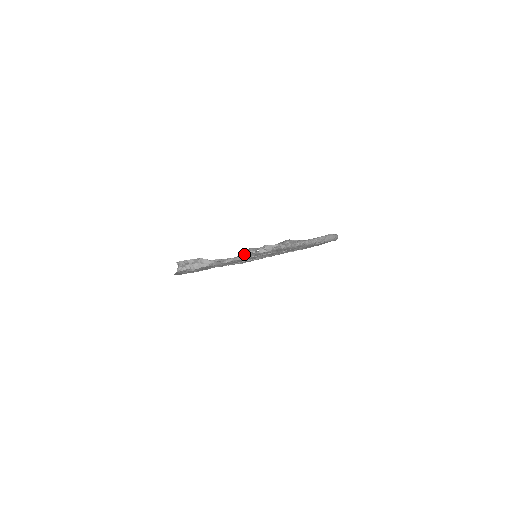
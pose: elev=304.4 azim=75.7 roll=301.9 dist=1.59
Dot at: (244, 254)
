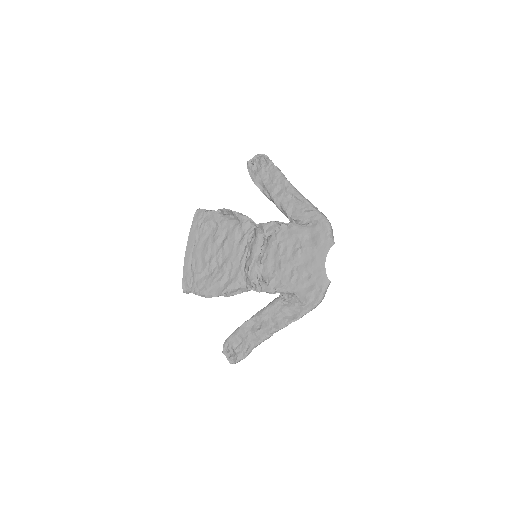
Dot at: (248, 220)
